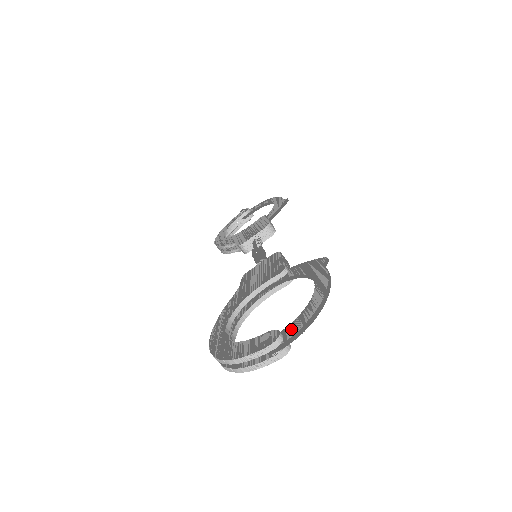
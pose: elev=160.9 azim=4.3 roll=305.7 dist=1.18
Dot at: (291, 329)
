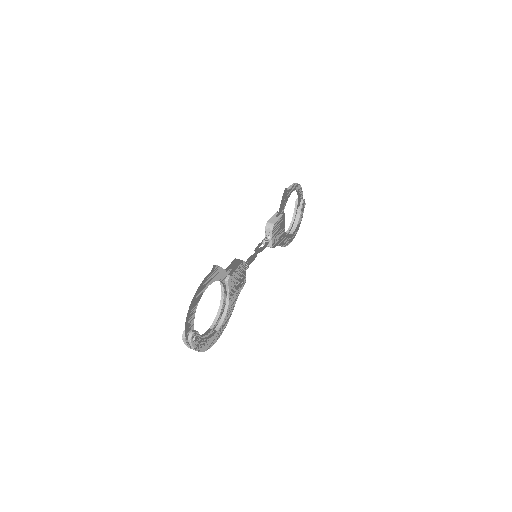
Dot at: (188, 325)
